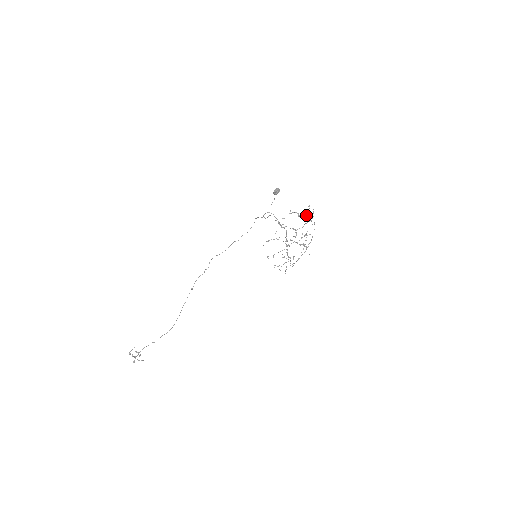
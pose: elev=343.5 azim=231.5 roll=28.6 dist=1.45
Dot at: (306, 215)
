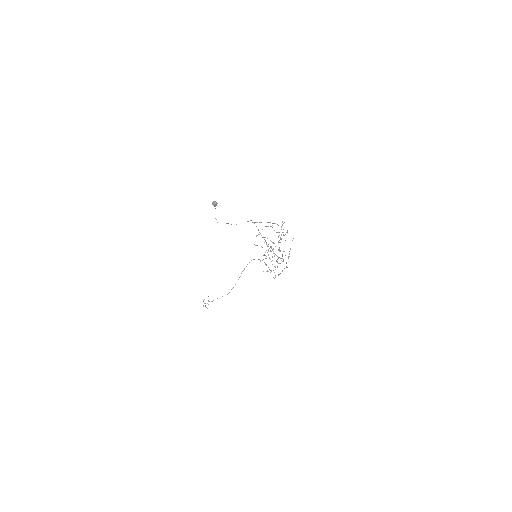
Dot at: (279, 232)
